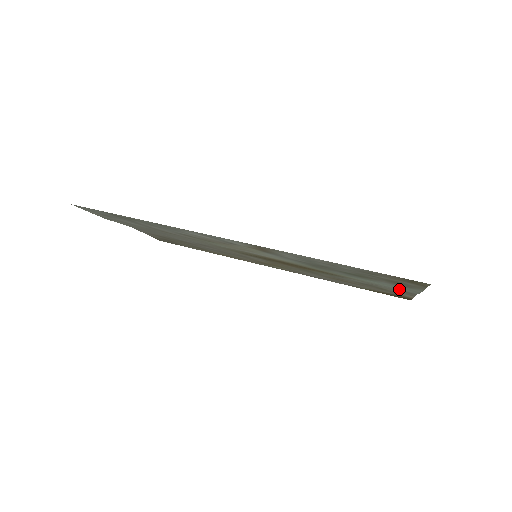
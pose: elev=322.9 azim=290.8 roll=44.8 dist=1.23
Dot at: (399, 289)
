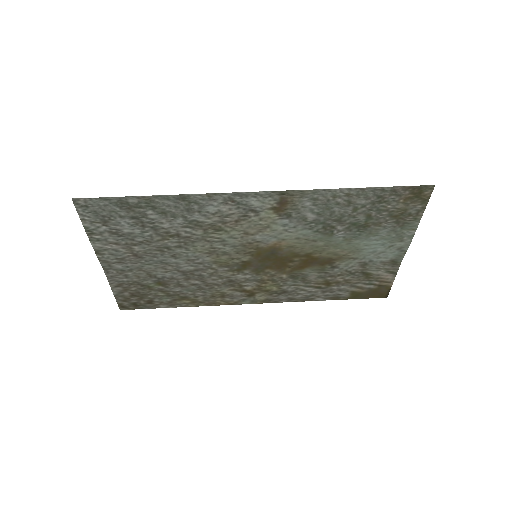
Dot at: (389, 254)
